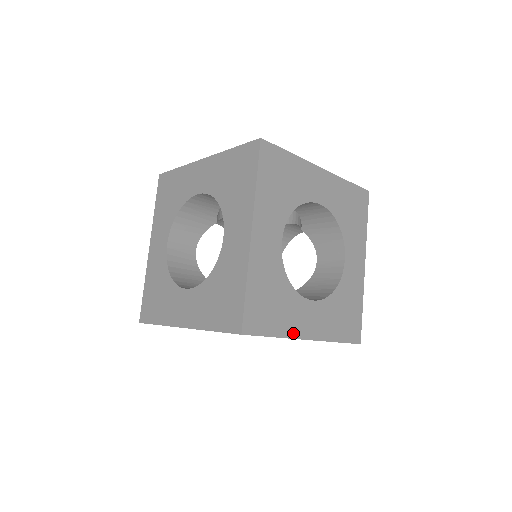
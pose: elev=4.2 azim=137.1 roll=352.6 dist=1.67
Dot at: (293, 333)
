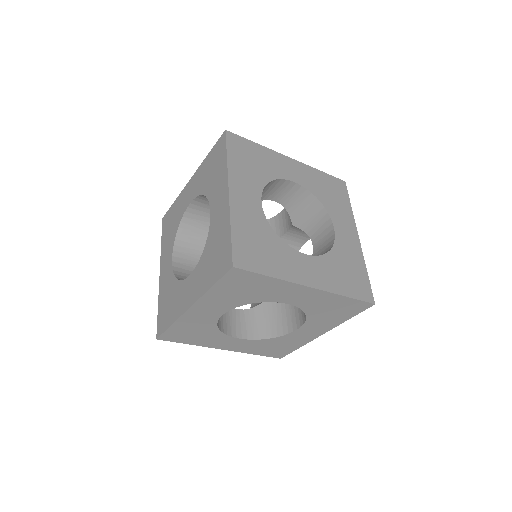
Dot at: (291, 278)
